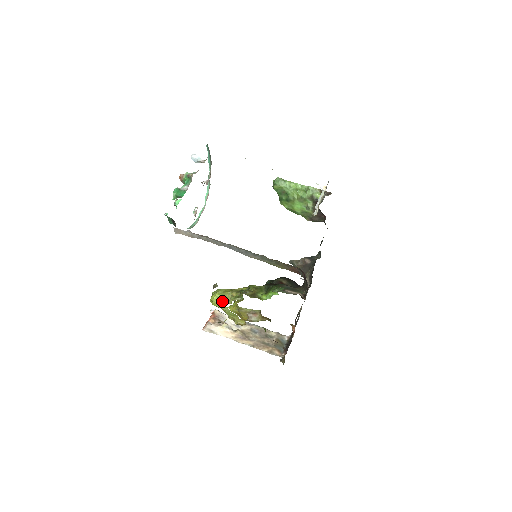
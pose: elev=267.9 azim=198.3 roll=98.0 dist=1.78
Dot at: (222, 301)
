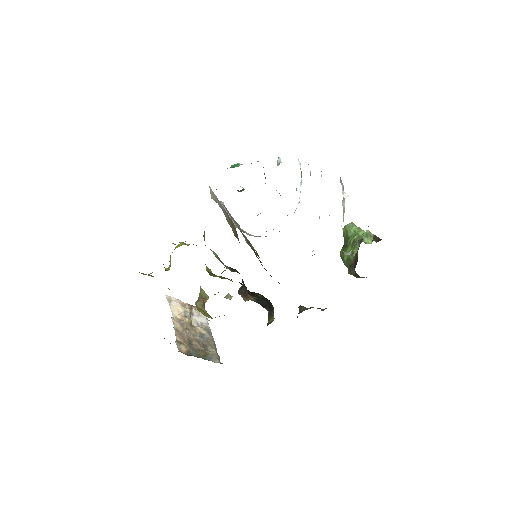
Dot at: occluded
